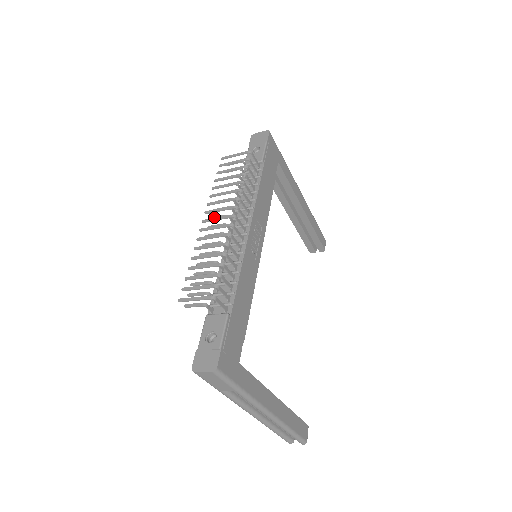
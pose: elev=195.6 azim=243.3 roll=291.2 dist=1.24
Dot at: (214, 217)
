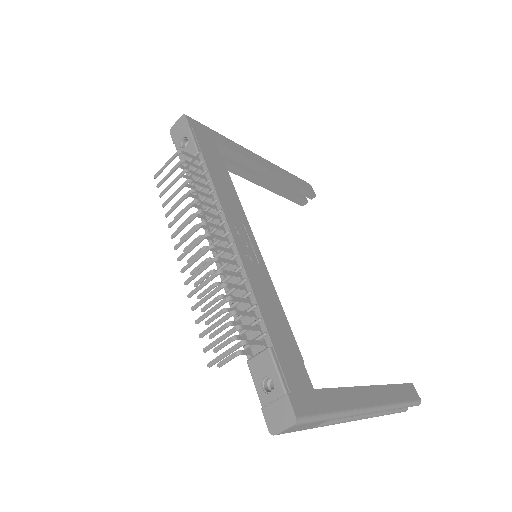
Dot at: (187, 246)
